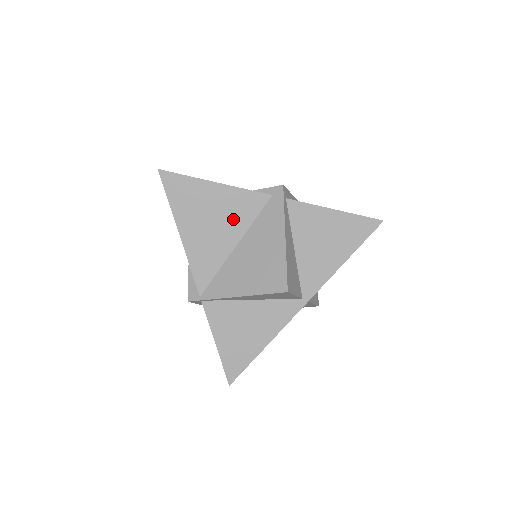
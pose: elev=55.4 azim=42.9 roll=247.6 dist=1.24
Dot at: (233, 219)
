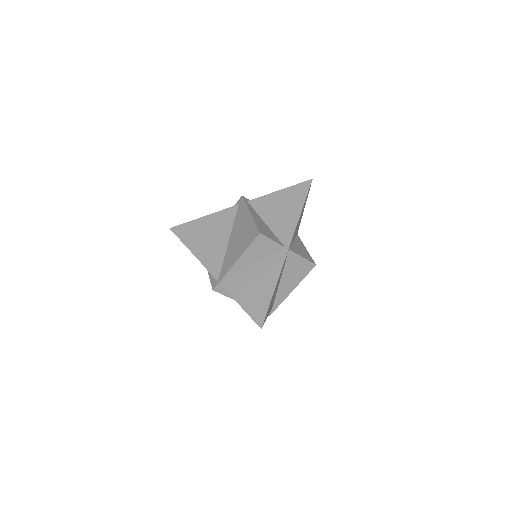
Dot at: (221, 229)
